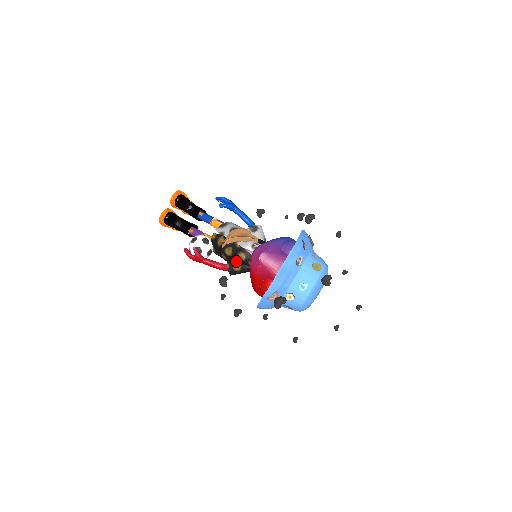
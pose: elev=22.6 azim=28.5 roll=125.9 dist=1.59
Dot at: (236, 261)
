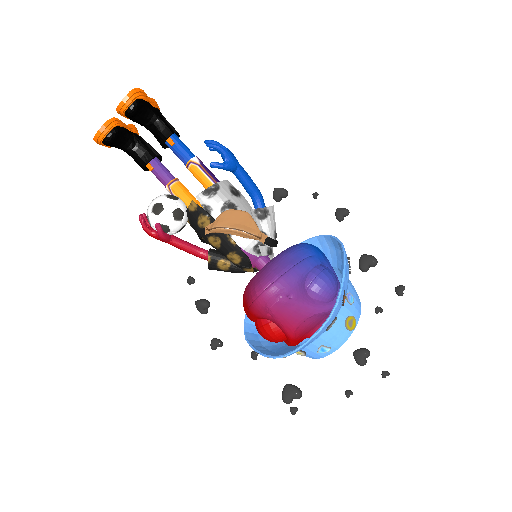
Dot at: (223, 254)
